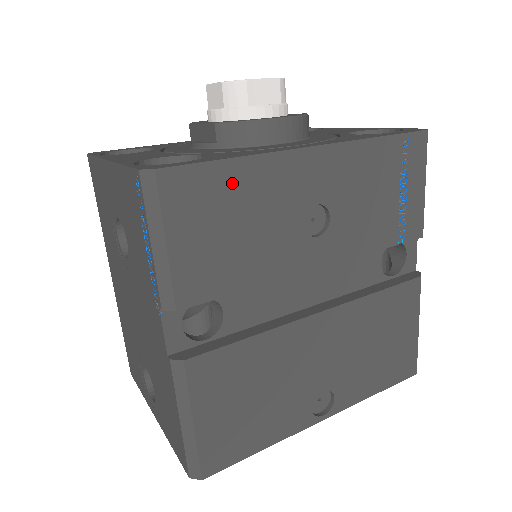
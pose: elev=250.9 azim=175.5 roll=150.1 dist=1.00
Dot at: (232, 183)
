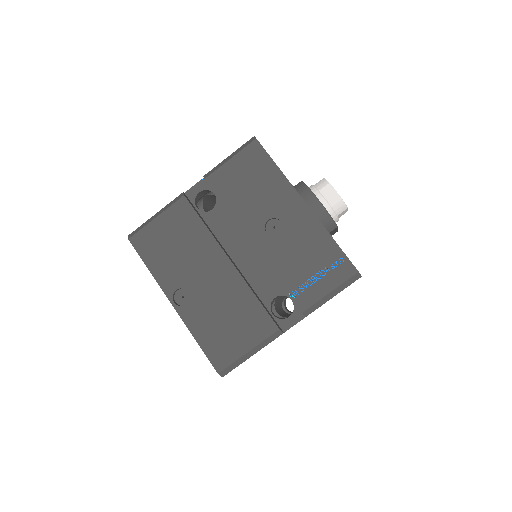
Dot at: (268, 172)
